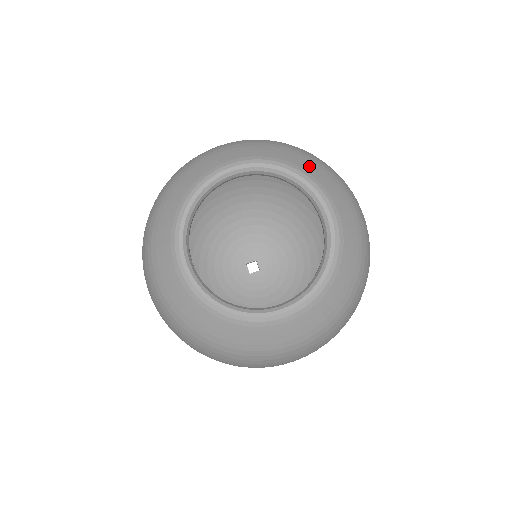
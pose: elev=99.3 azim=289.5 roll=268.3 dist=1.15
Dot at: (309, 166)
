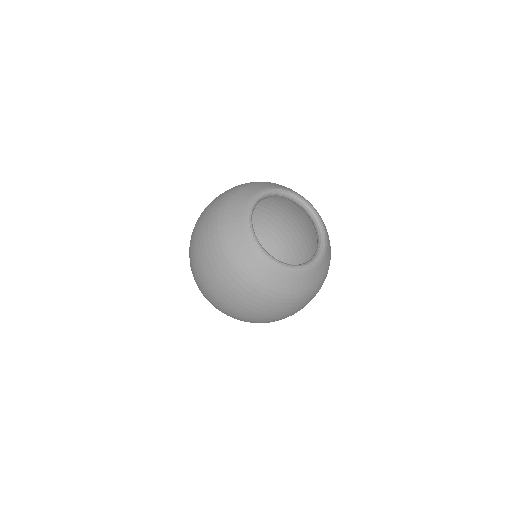
Dot at: occluded
